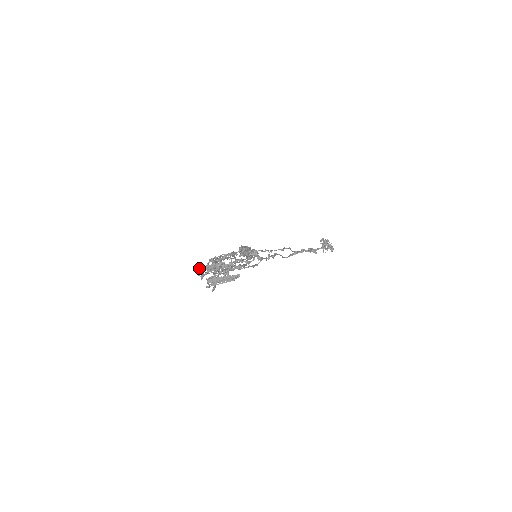
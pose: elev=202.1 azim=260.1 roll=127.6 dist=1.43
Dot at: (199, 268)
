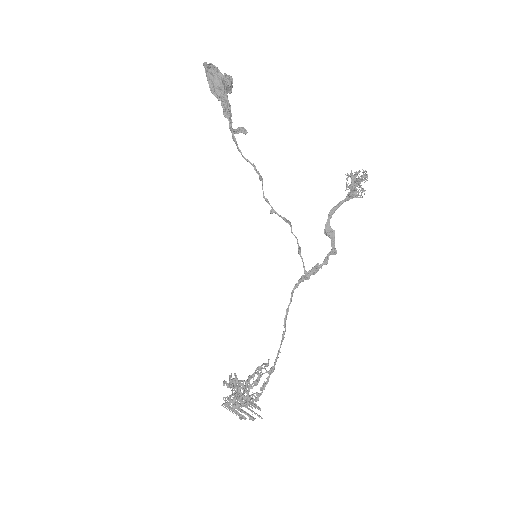
Dot at: (223, 406)
